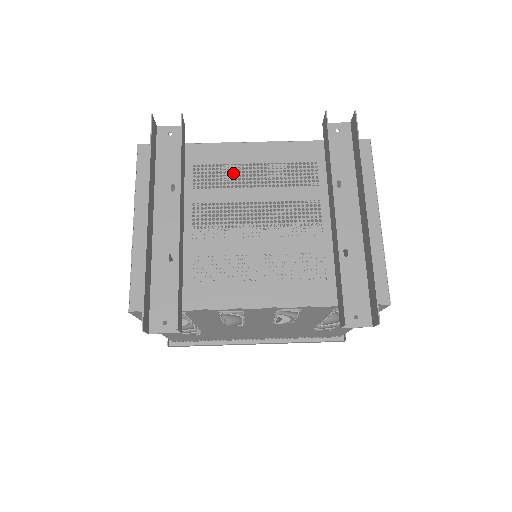
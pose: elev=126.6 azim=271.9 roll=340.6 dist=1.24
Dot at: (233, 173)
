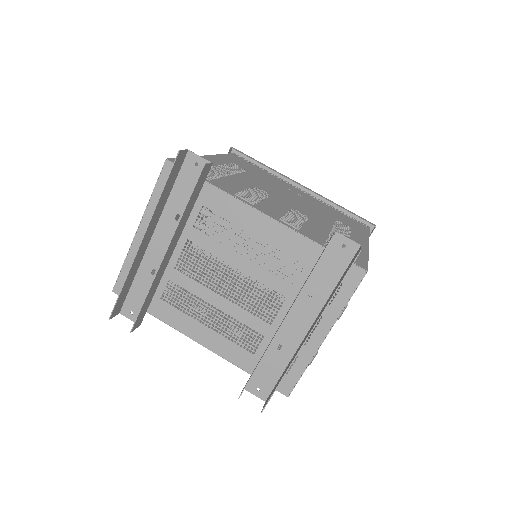
Dot at: (231, 232)
